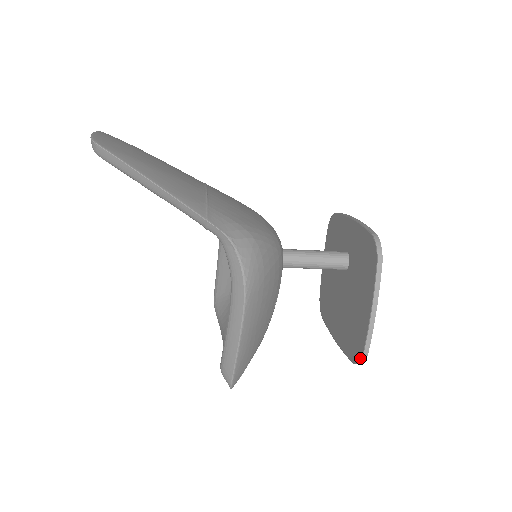
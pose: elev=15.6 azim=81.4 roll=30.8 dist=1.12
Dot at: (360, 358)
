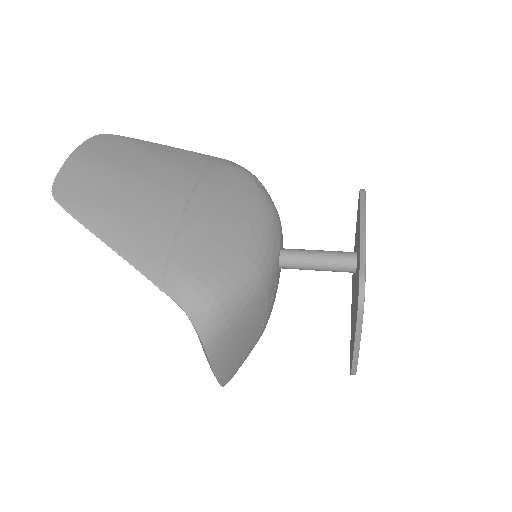
Dot at: (350, 372)
